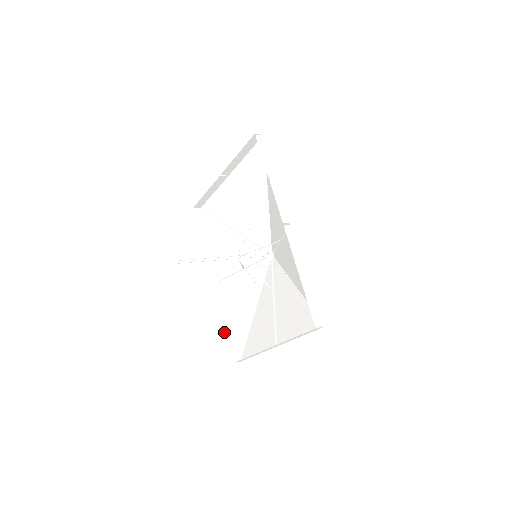
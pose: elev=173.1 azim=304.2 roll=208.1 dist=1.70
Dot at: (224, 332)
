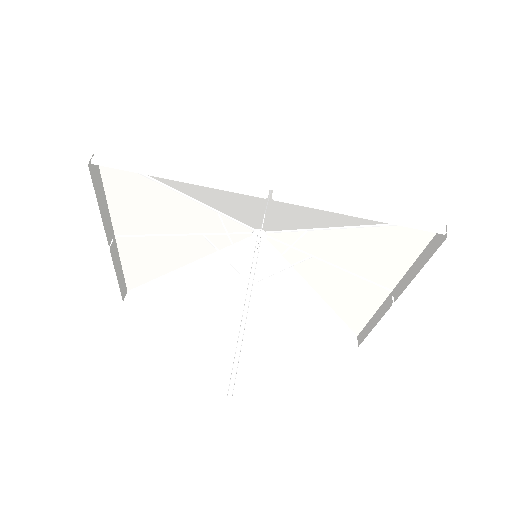
Dot at: occluded
